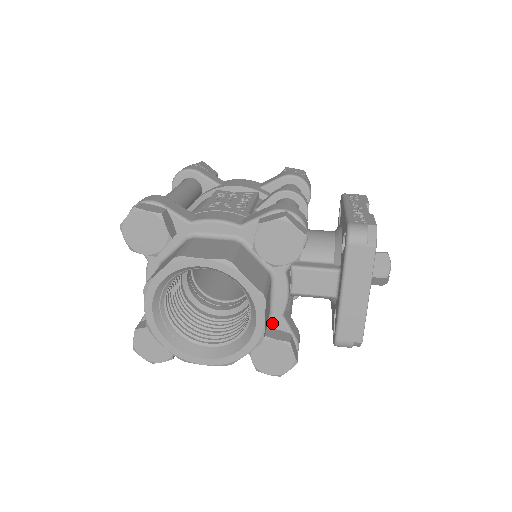
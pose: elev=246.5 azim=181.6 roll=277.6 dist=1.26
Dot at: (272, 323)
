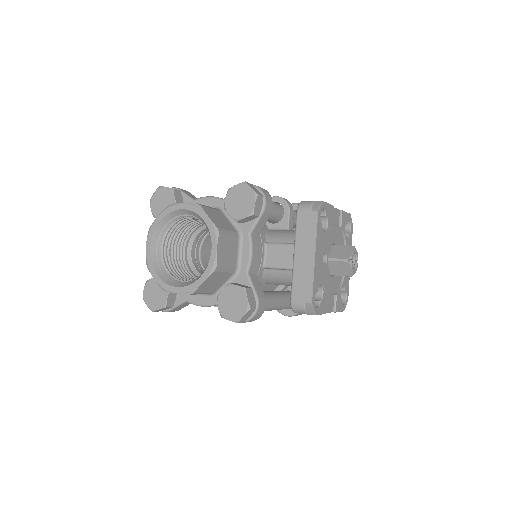
Dot at: (239, 279)
